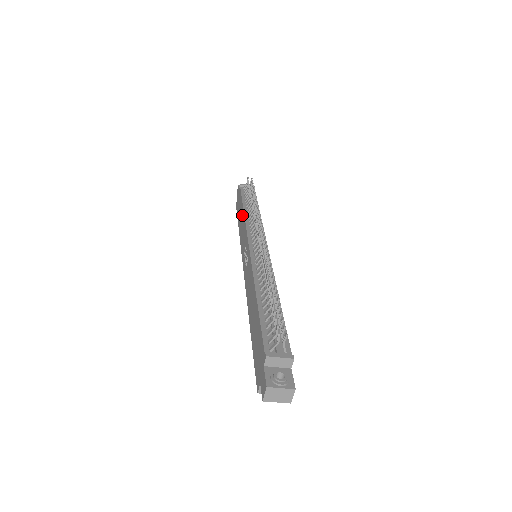
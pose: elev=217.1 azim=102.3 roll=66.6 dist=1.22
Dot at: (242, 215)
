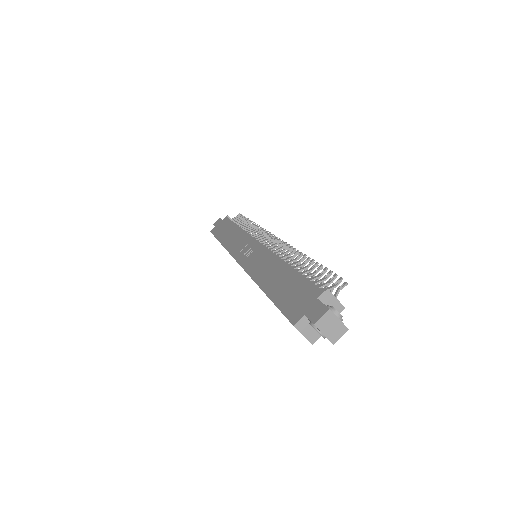
Dot at: (235, 230)
